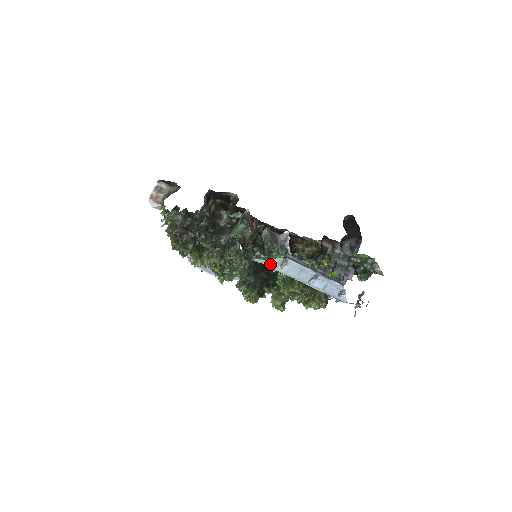
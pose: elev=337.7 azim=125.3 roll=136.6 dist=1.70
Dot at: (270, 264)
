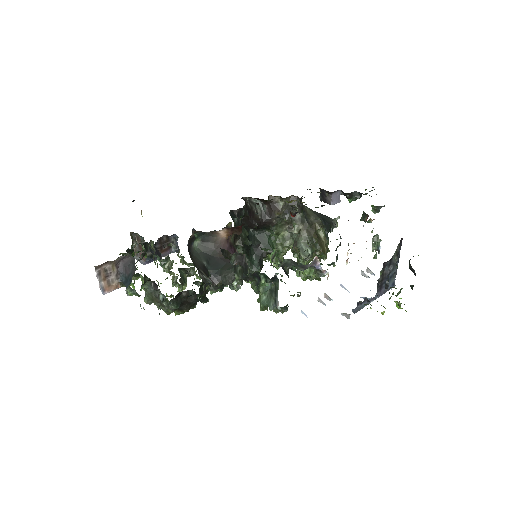
Dot at: occluded
